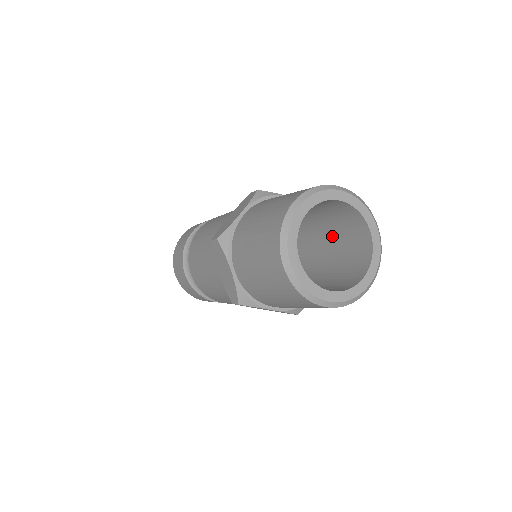
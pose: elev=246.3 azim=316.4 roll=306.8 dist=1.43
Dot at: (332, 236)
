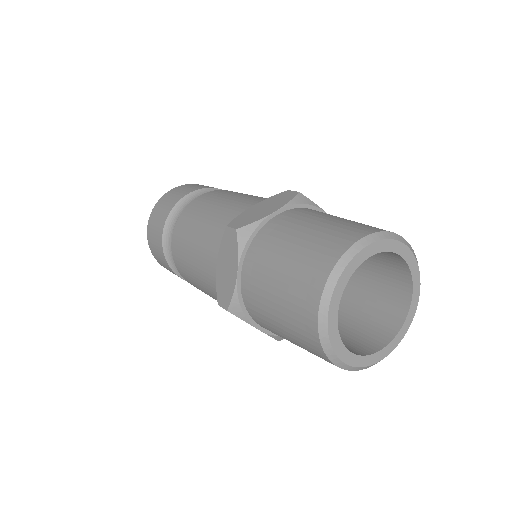
Dot at: (357, 279)
